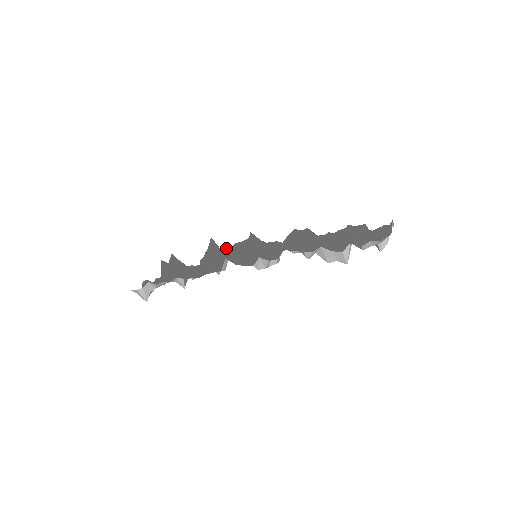
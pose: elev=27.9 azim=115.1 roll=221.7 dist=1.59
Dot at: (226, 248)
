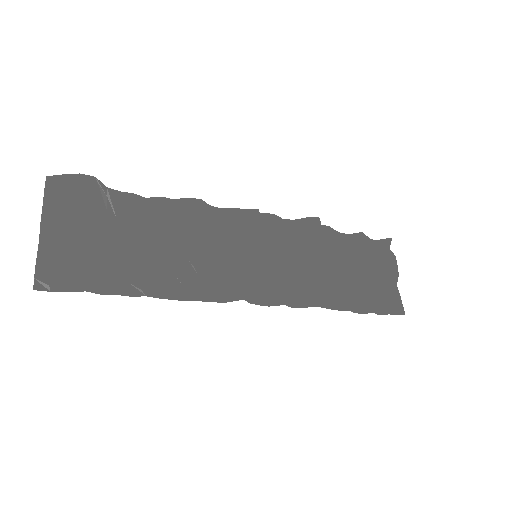
Dot at: (208, 213)
